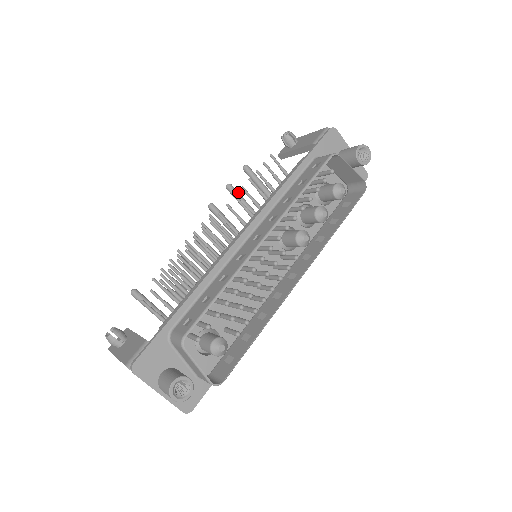
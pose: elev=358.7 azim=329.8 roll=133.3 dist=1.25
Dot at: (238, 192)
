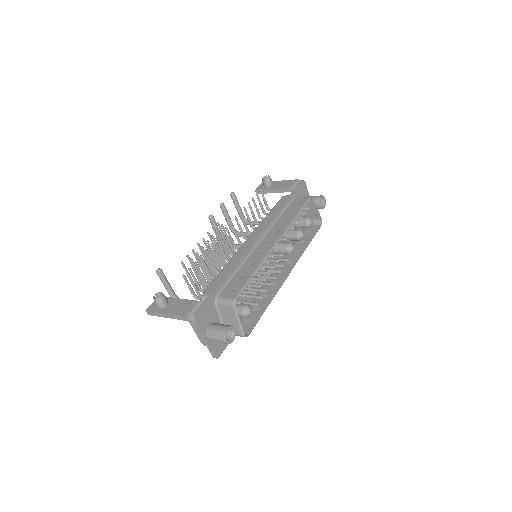
Dot at: (227, 211)
